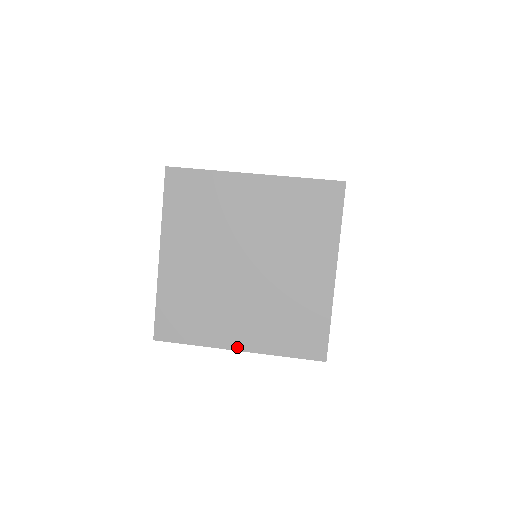
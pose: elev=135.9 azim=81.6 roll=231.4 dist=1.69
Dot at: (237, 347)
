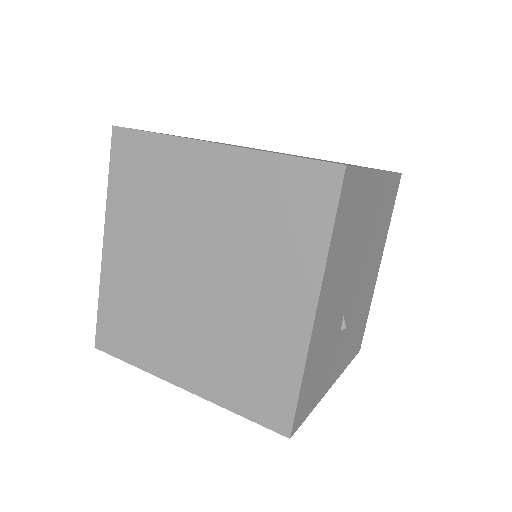
Dot at: (180, 383)
